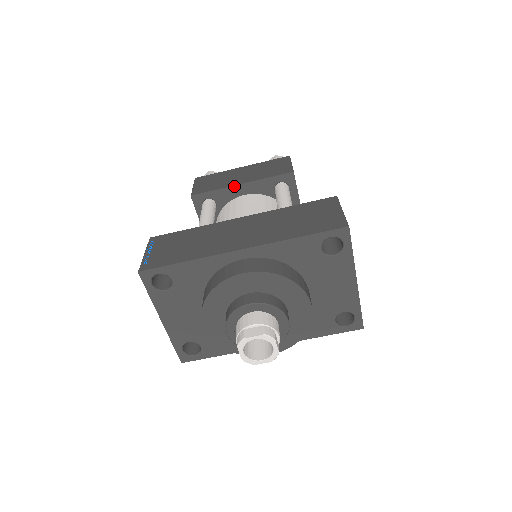
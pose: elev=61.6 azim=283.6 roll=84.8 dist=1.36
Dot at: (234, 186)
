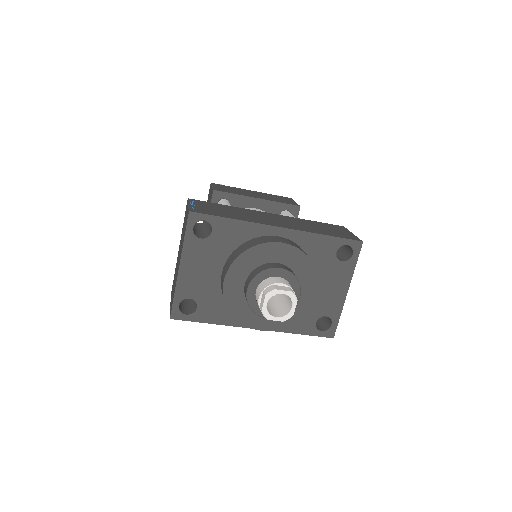
Dot at: (251, 197)
